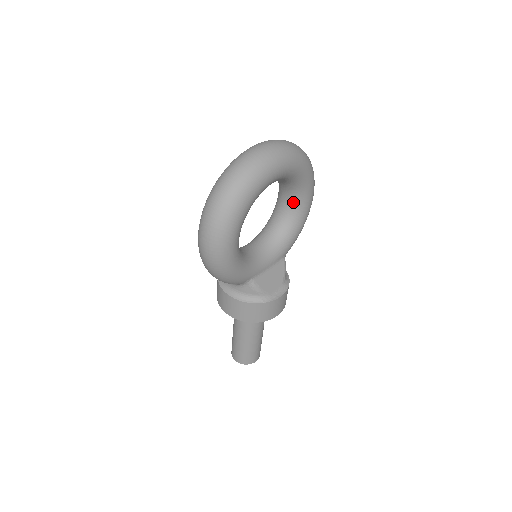
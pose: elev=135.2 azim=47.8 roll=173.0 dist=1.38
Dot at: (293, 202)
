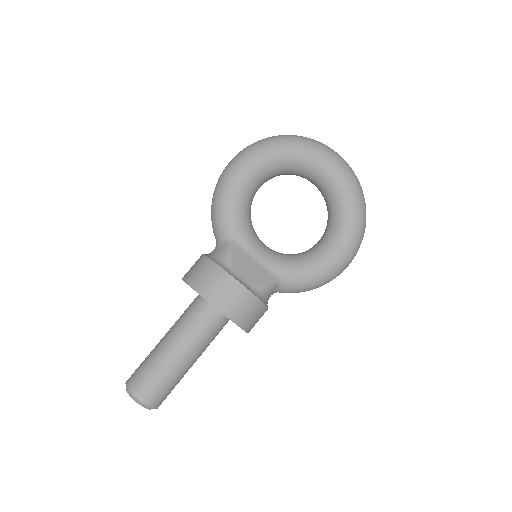
Dot at: (326, 239)
